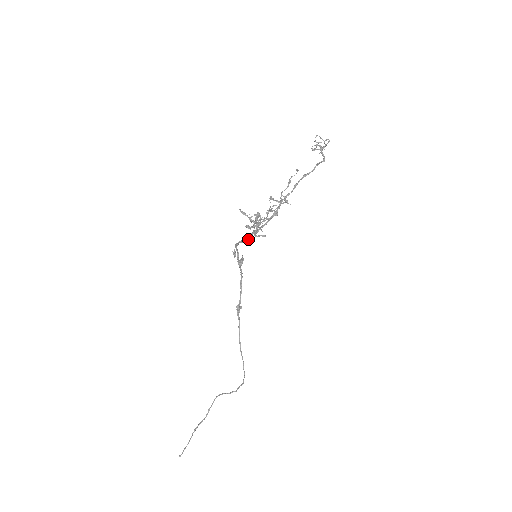
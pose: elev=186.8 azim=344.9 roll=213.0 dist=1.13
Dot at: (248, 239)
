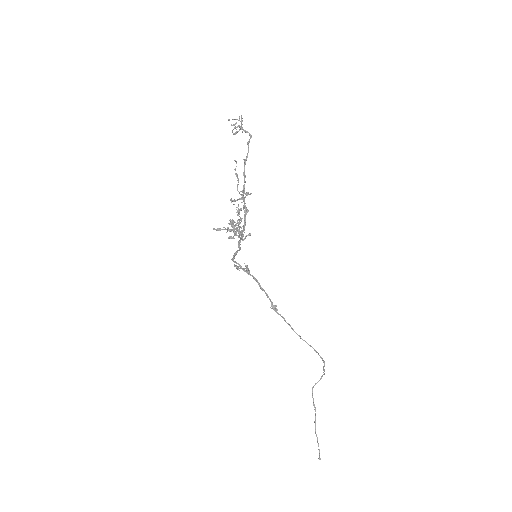
Dot at: (239, 248)
